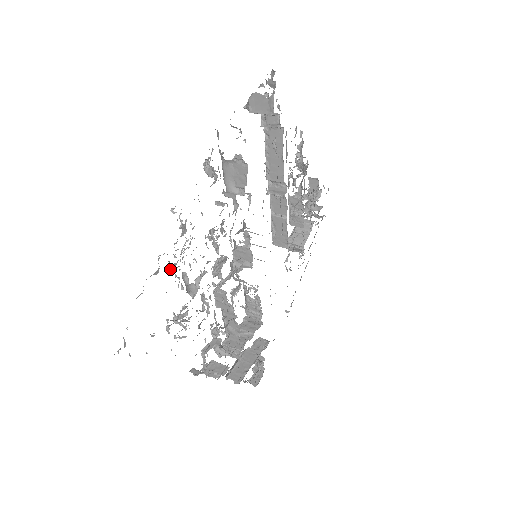
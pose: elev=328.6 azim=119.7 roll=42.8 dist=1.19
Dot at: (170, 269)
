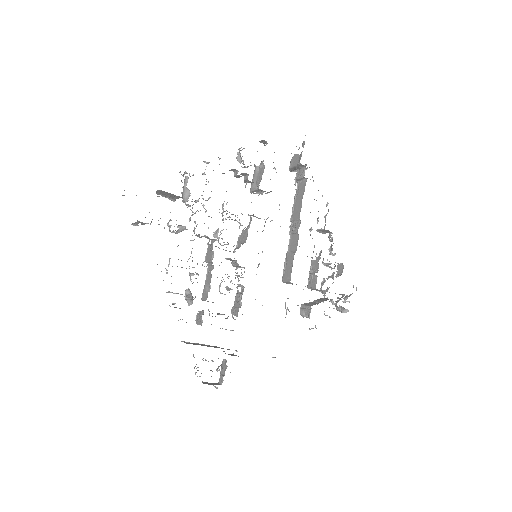
Dot at: occluded
